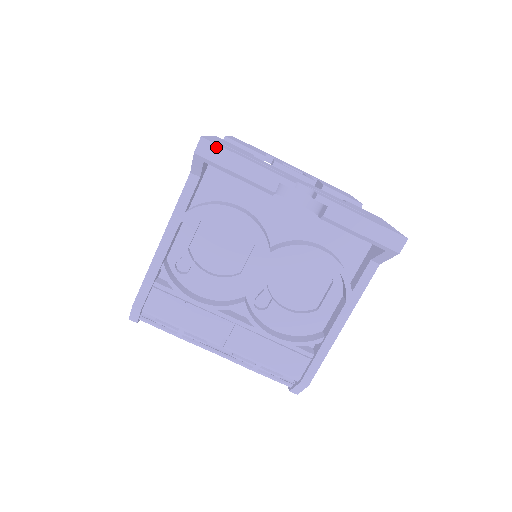
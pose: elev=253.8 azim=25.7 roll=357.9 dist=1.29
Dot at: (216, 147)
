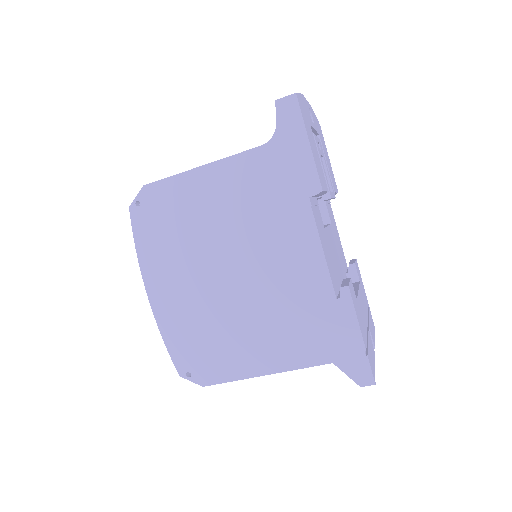
Dot at: occluded
